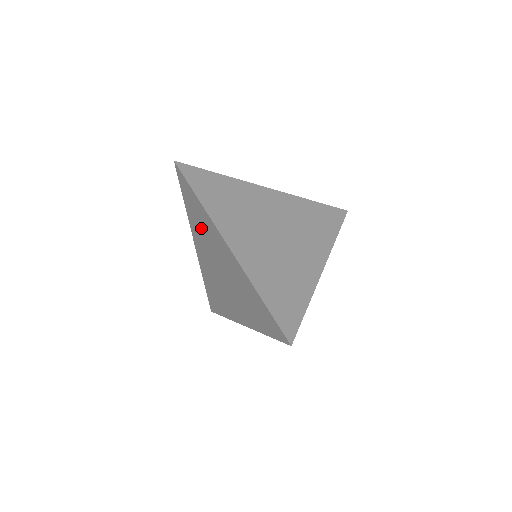
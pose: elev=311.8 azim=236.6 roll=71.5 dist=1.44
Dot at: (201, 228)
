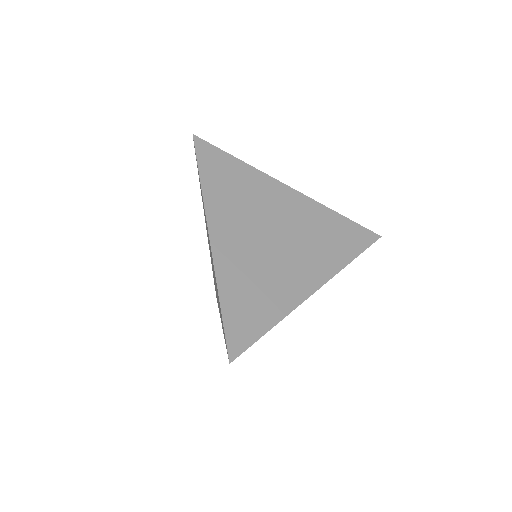
Dot at: occluded
